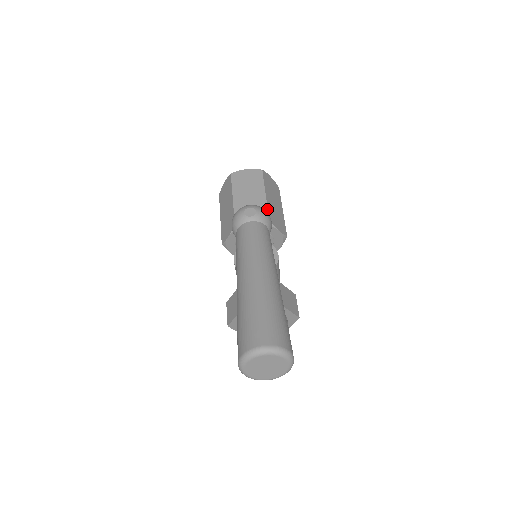
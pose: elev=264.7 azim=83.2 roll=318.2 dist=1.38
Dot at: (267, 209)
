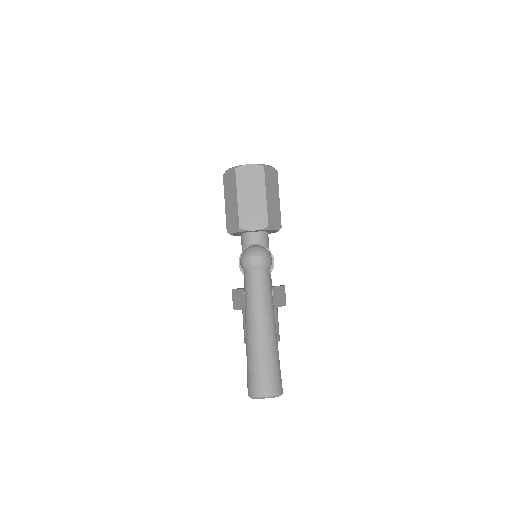
Dot at: (267, 215)
